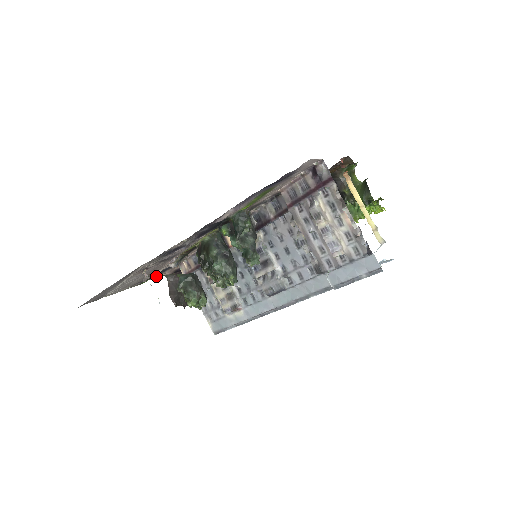
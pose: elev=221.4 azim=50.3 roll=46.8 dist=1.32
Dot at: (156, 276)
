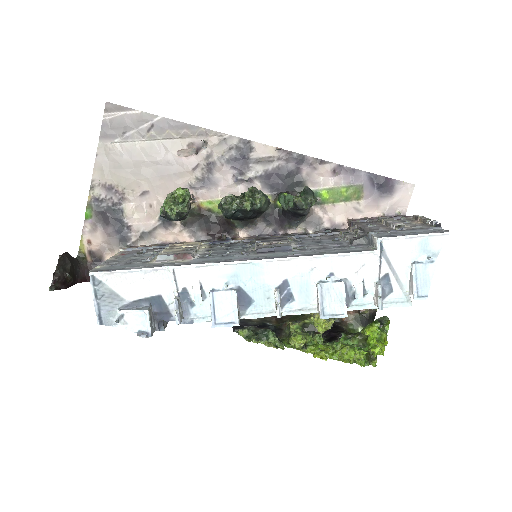
Dot at: (90, 233)
